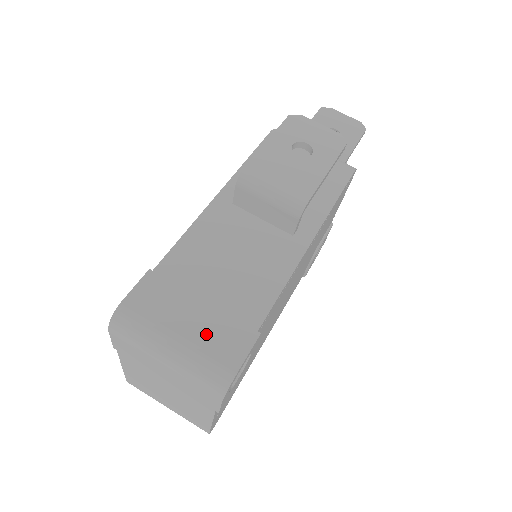
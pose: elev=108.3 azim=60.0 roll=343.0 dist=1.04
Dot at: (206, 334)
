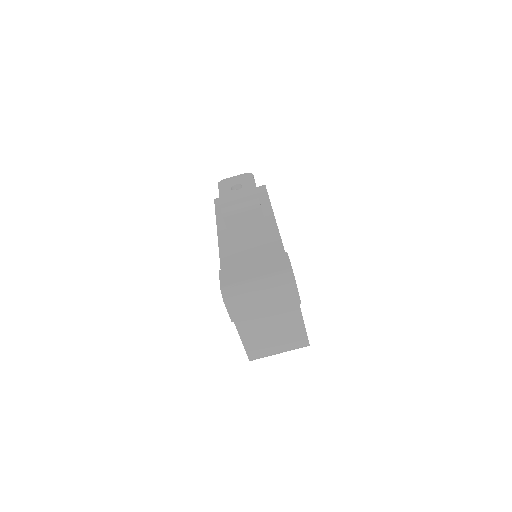
Dot at: (266, 268)
